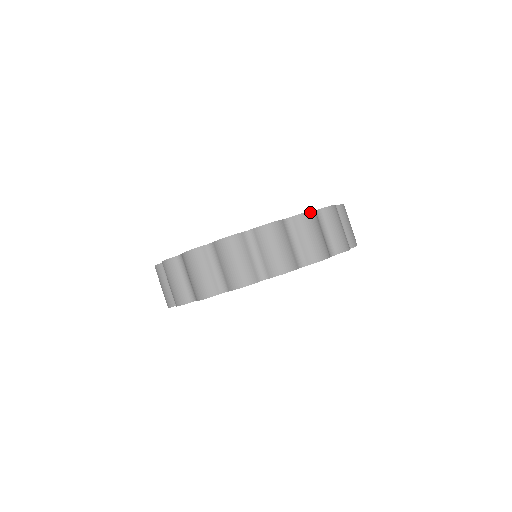
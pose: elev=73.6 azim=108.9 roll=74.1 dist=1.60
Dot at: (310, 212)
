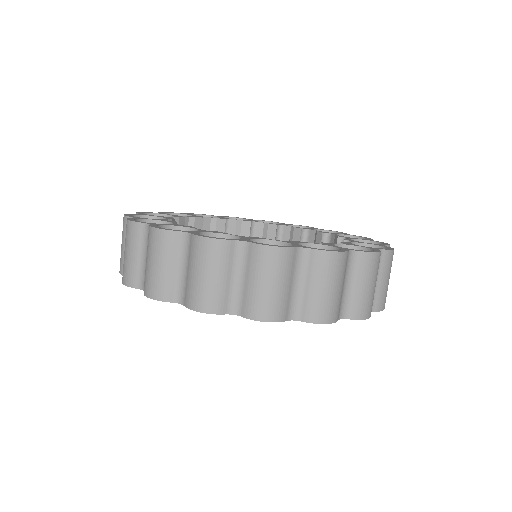
Dot at: (379, 253)
